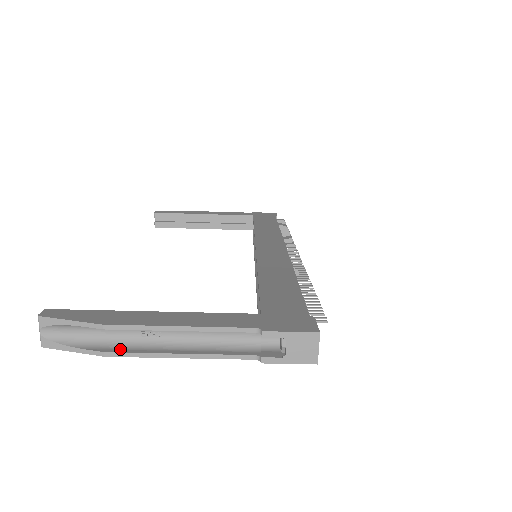
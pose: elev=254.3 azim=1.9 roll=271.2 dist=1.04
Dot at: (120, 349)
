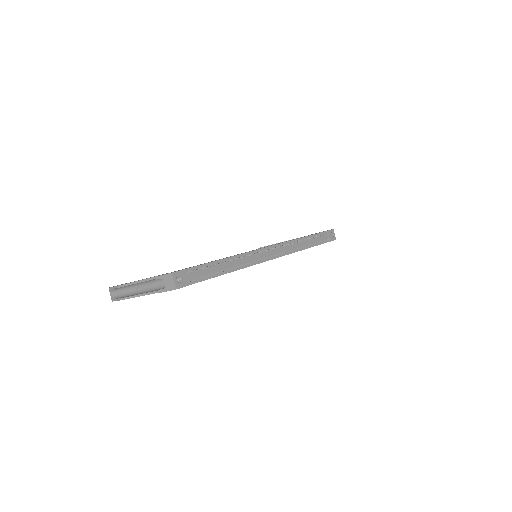
Dot at: (126, 297)
